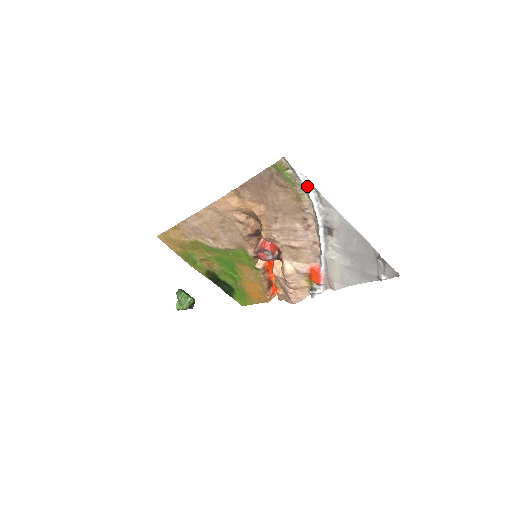
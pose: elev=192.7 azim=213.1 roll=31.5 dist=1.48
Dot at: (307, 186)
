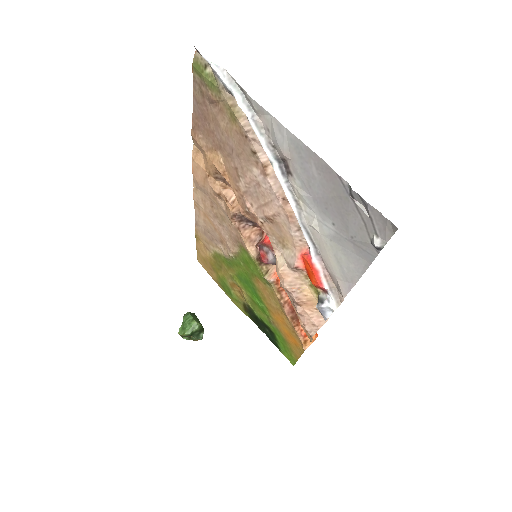
Dot at: (229, 84)
